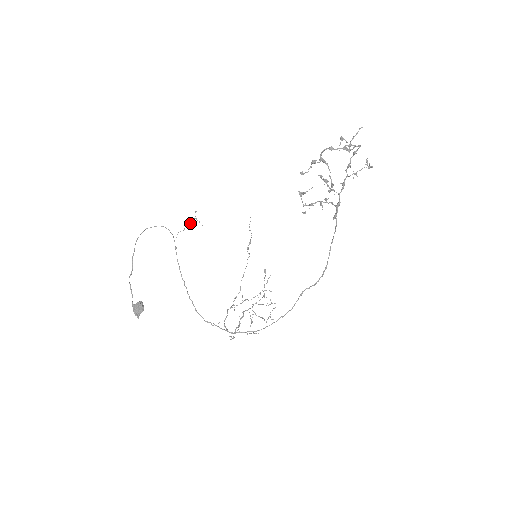
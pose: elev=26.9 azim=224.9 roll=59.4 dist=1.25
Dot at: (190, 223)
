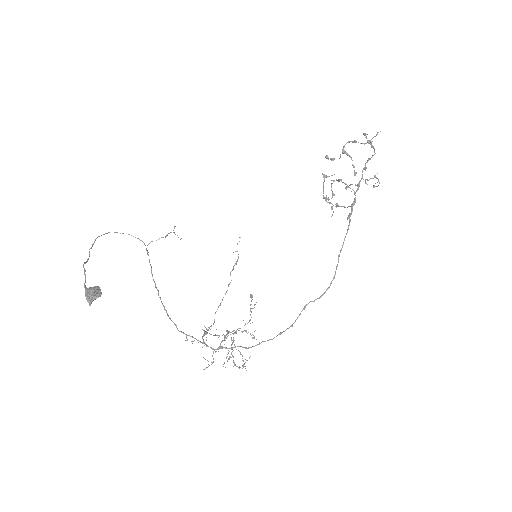
Dot at: (167, 234)
